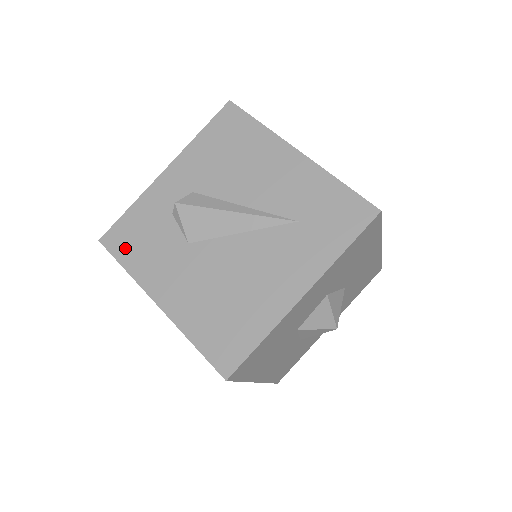
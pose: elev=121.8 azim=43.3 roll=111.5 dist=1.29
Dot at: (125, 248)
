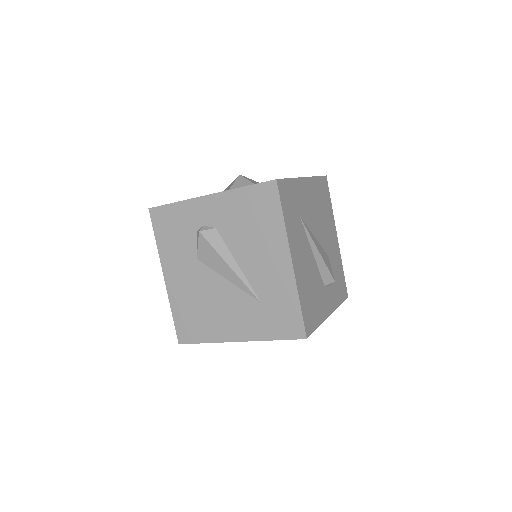
Dot at: (161, 228)
